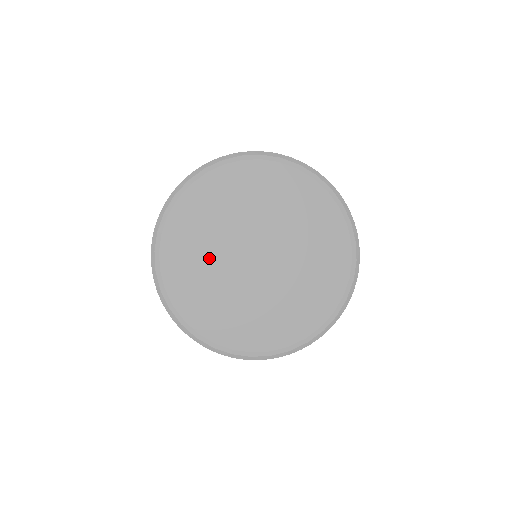
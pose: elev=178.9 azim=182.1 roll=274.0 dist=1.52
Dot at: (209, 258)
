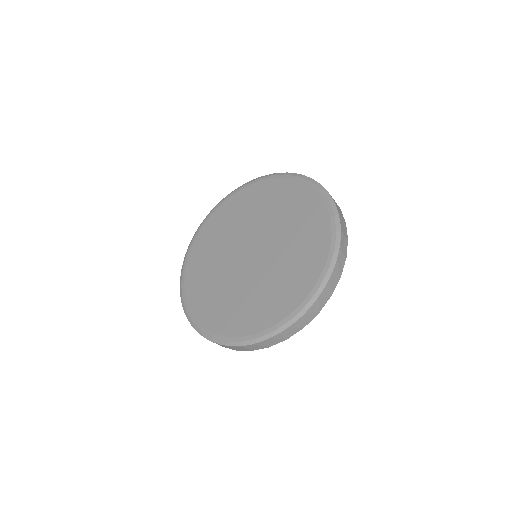
Dot at: (228, 236)
